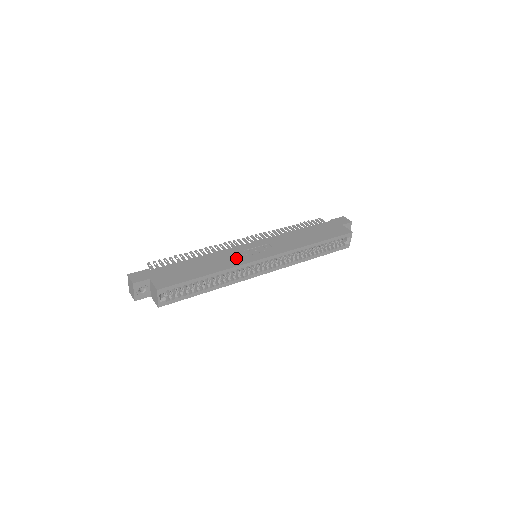
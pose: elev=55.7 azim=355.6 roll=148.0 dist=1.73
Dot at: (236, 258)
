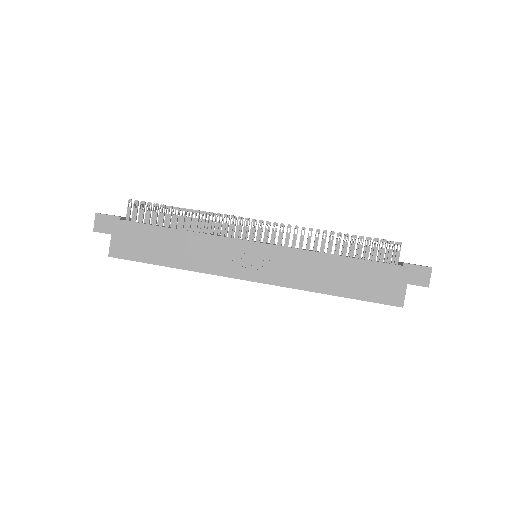
Dot at: (216, 260)
